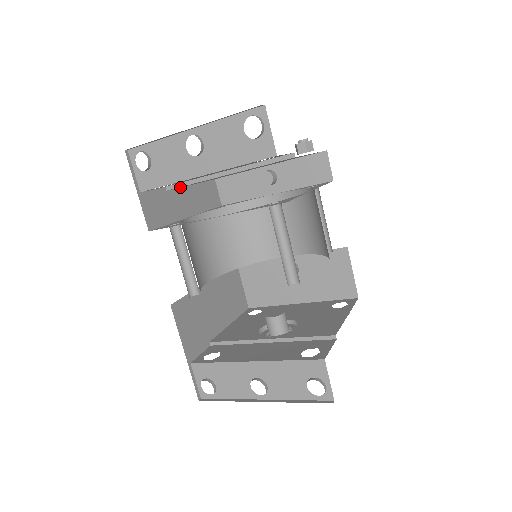
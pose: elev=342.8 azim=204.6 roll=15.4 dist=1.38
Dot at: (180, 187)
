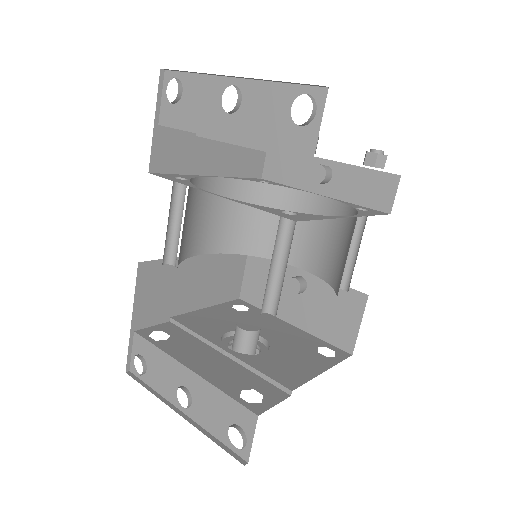
Dot at: occluded
